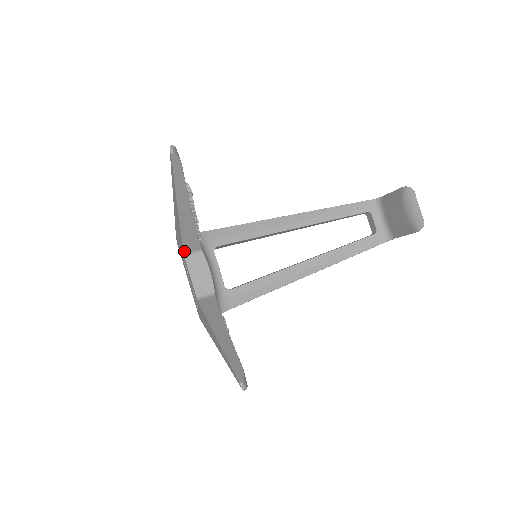
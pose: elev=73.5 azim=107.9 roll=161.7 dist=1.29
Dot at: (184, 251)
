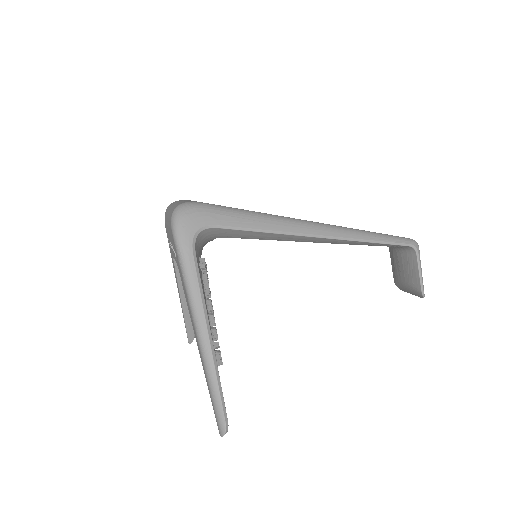
Dot at: occluded
